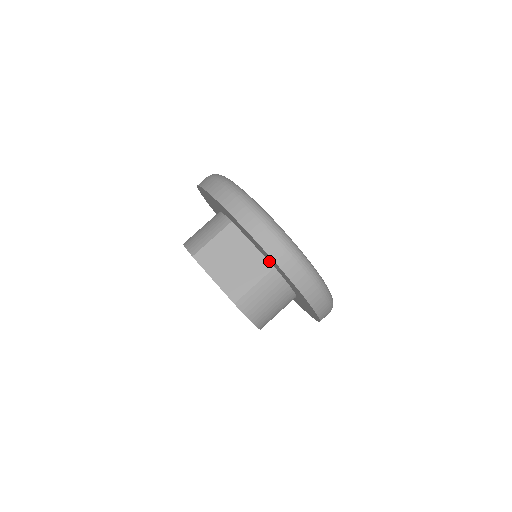
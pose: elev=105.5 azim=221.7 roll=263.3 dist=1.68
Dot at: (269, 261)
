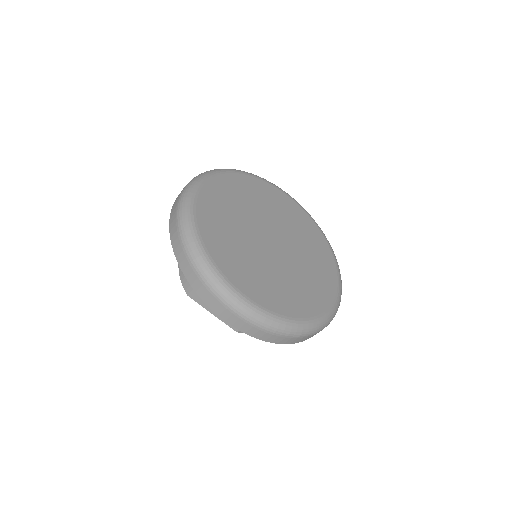
Dot at: occluded
